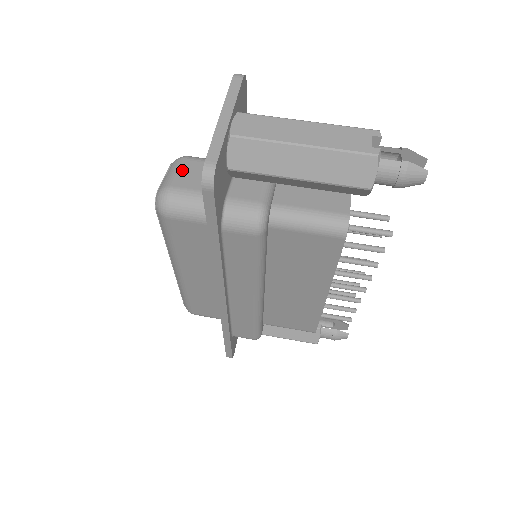
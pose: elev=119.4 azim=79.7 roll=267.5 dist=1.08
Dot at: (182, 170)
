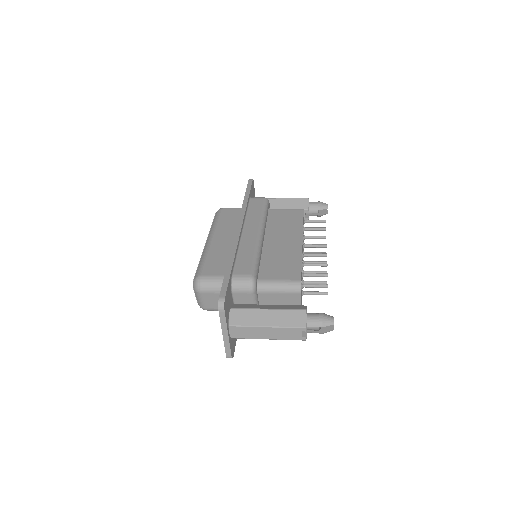
Dot at: occluded
